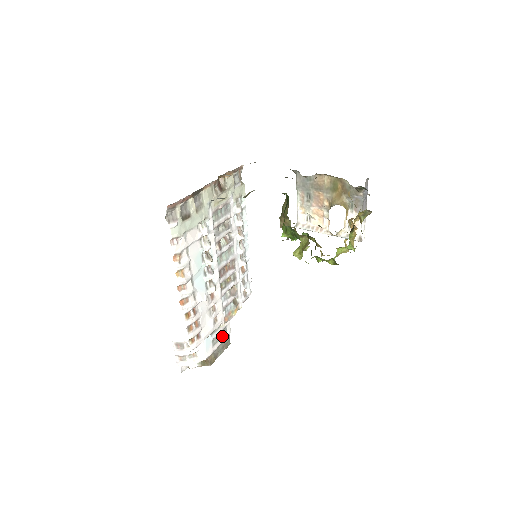
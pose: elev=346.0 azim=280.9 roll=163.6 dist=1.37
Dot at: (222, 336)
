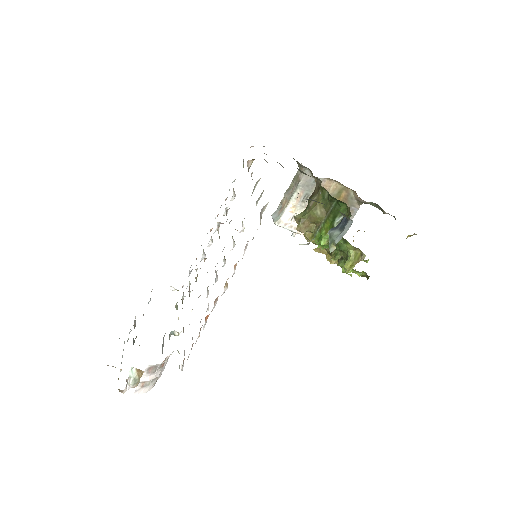
Dot at: (163, 345)
